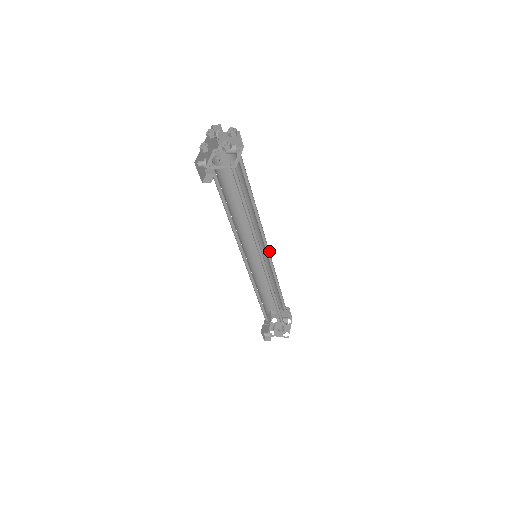
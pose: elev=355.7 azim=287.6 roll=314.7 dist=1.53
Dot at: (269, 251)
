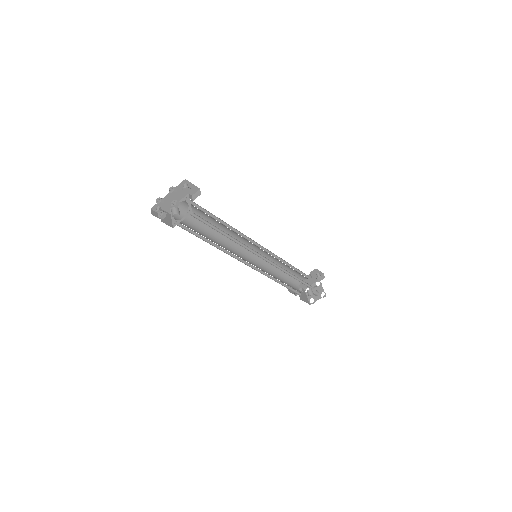
Dot at: (267, 260)
